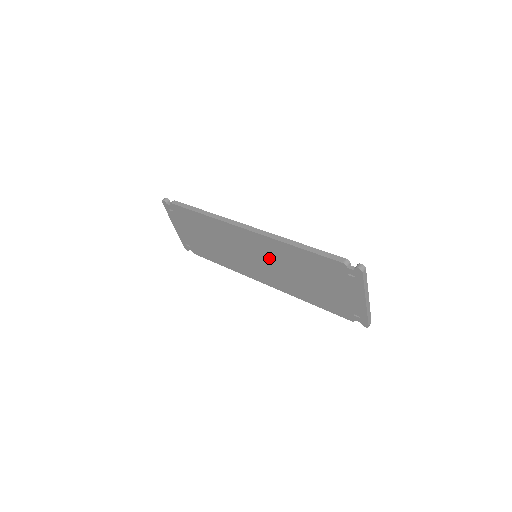
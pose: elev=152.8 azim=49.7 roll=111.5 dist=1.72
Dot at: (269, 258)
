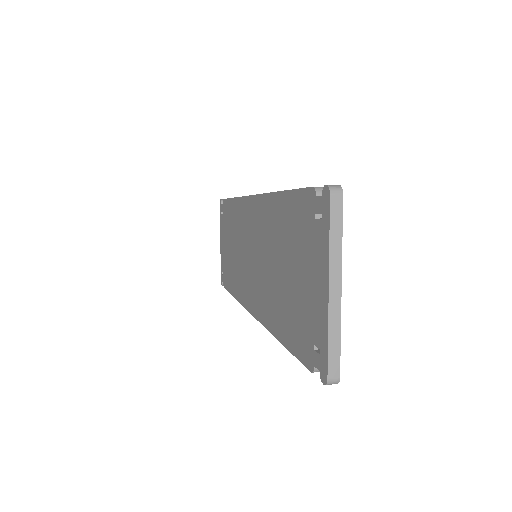
Dot at: (260, 245)
